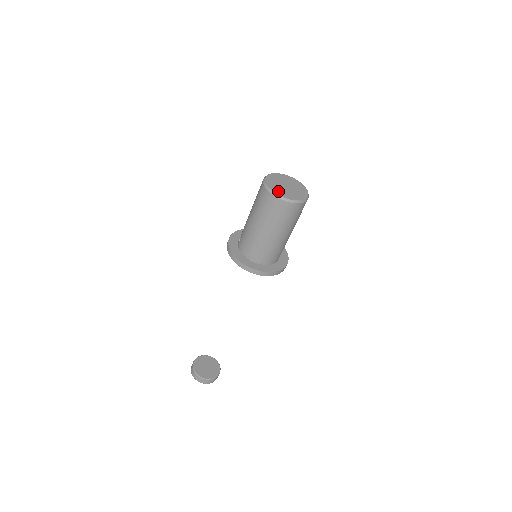
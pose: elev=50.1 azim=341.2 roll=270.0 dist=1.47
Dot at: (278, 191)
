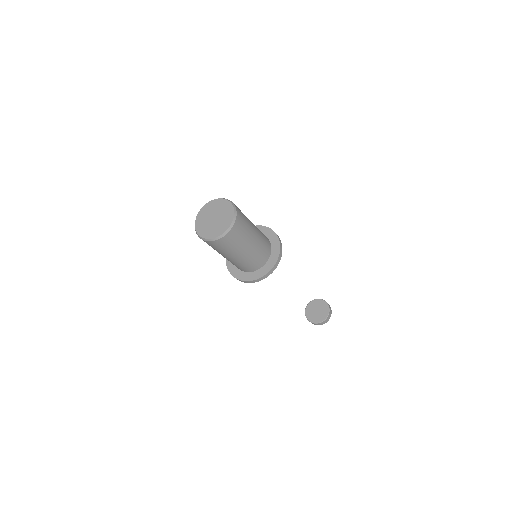
Dot at: (200, 227)
